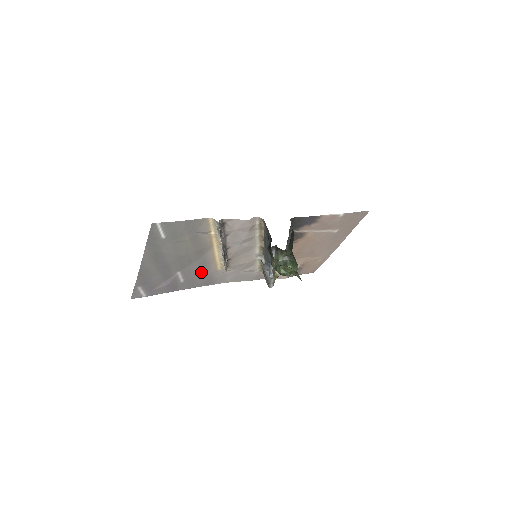
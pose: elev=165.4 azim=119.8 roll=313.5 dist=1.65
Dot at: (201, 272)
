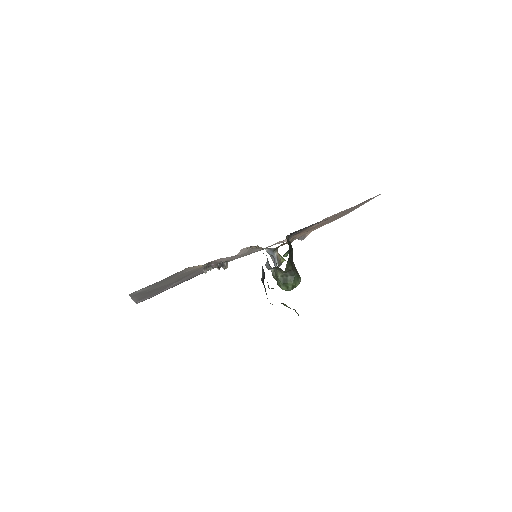
Dot at: (201, 271)
